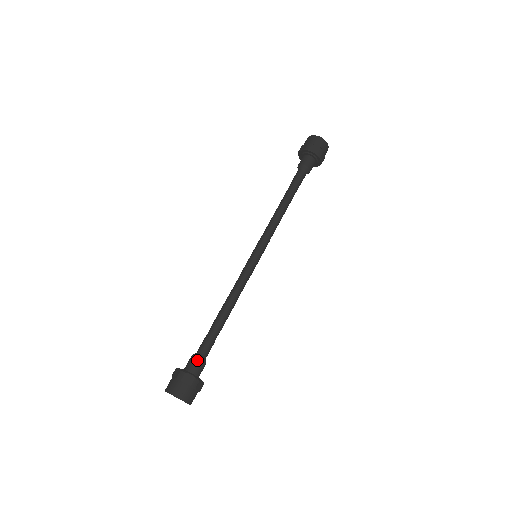
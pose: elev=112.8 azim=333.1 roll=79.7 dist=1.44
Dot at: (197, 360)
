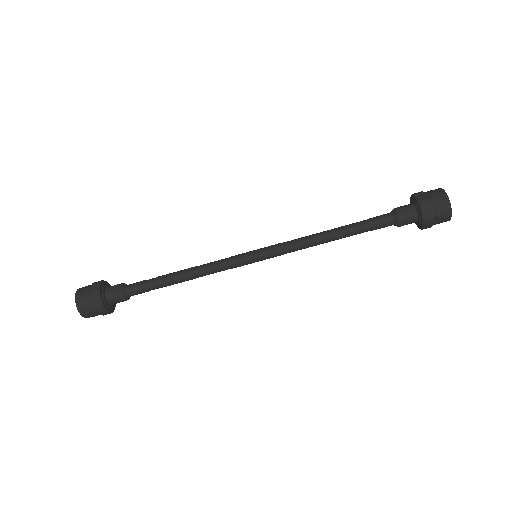
Dot at: (123, 301)
